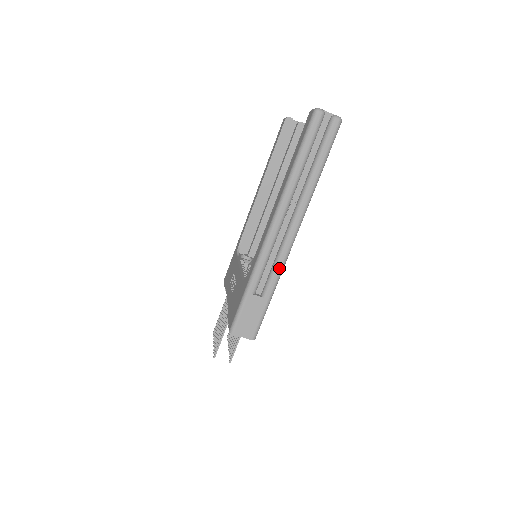
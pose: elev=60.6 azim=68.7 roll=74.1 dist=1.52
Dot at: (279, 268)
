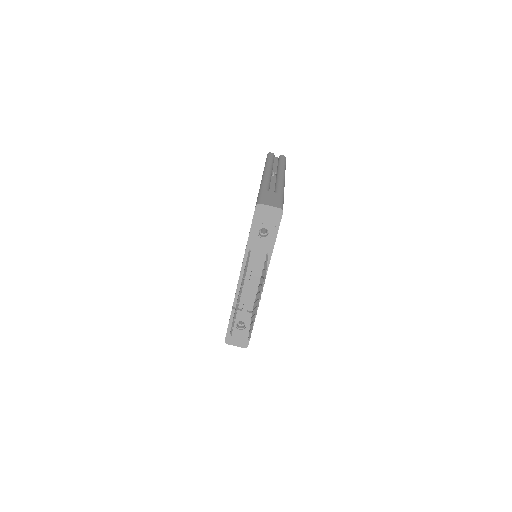
Dot at: (281, 185)
